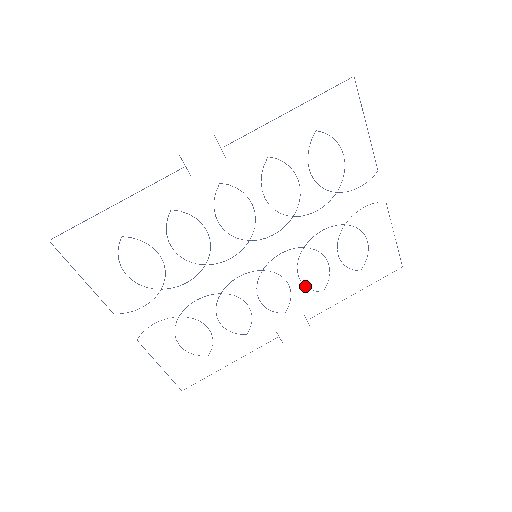
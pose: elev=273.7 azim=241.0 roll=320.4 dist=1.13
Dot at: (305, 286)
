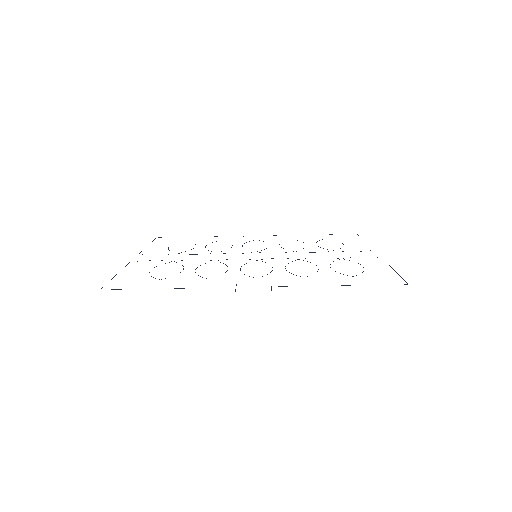
Dot at: occluded
